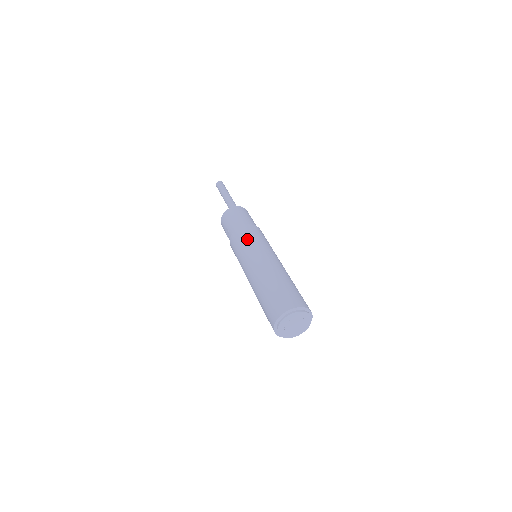
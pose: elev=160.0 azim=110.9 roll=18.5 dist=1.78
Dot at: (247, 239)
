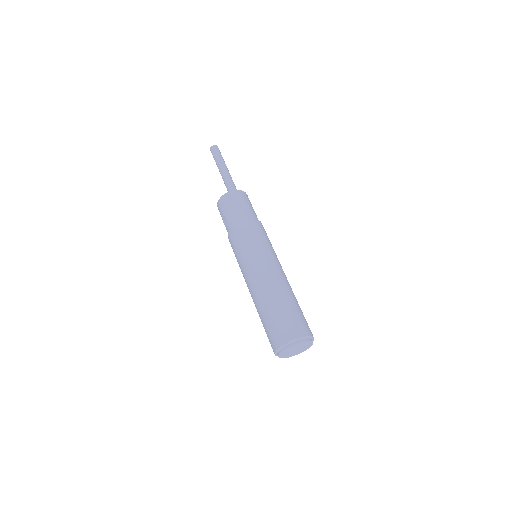
Dot at: (250, 240)
